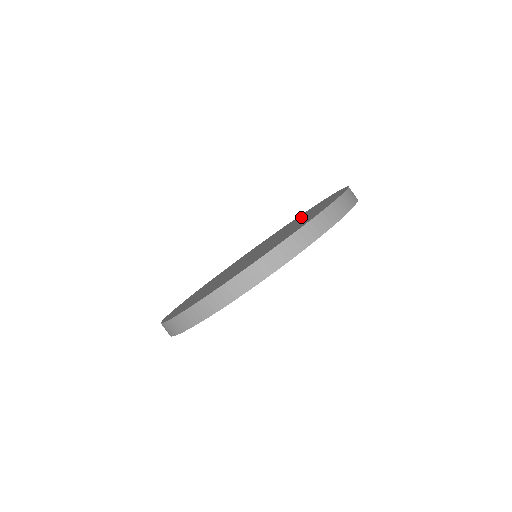
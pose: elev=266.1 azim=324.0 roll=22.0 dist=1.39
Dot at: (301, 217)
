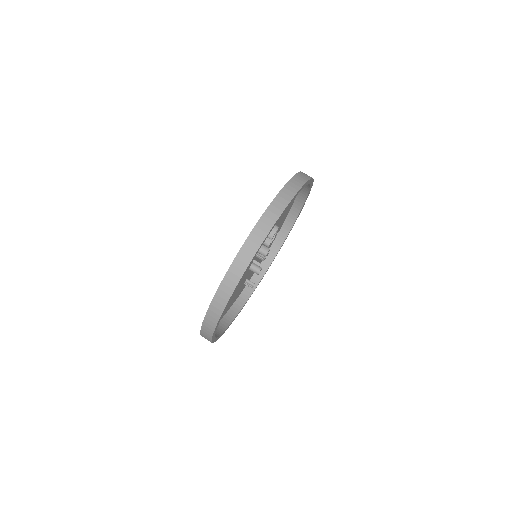
Dot at: (280, 219)
